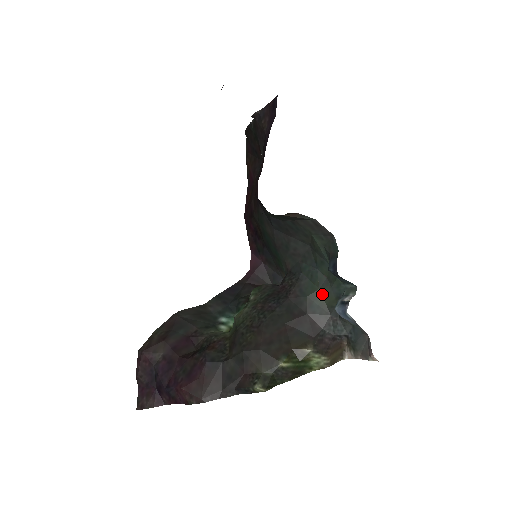
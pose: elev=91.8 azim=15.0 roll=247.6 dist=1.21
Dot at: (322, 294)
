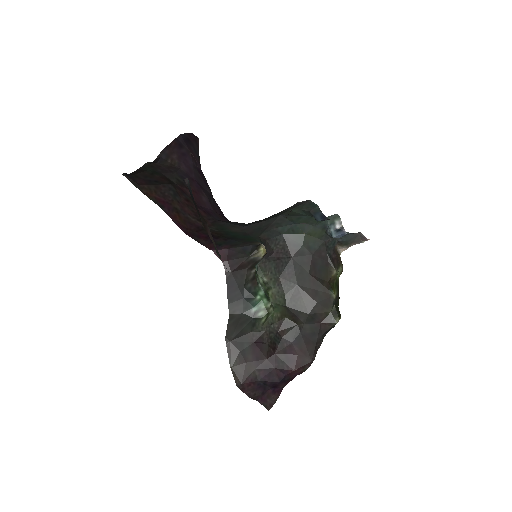
Dot at: (310, 235)
